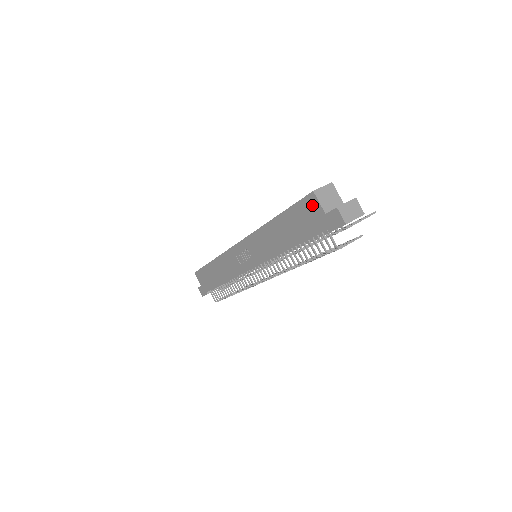
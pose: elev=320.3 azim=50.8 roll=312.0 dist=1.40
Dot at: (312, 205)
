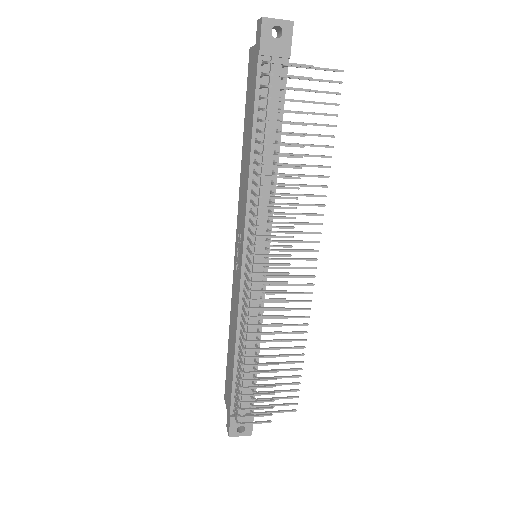
Dot at: (251, 60)
